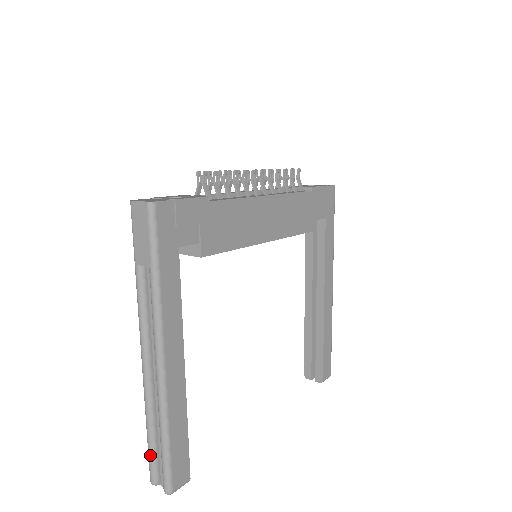
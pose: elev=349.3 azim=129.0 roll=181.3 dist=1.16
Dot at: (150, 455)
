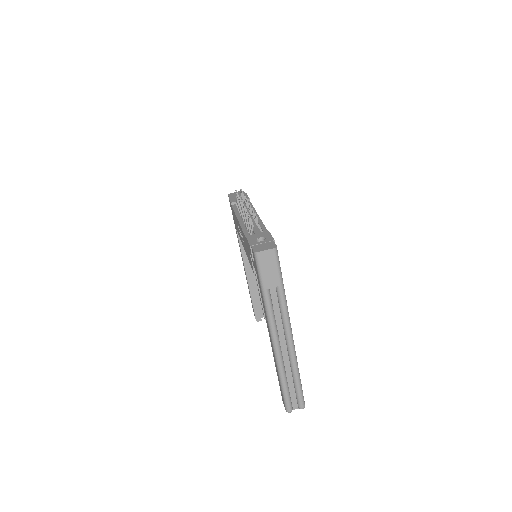
Dot at: (287, 396)
